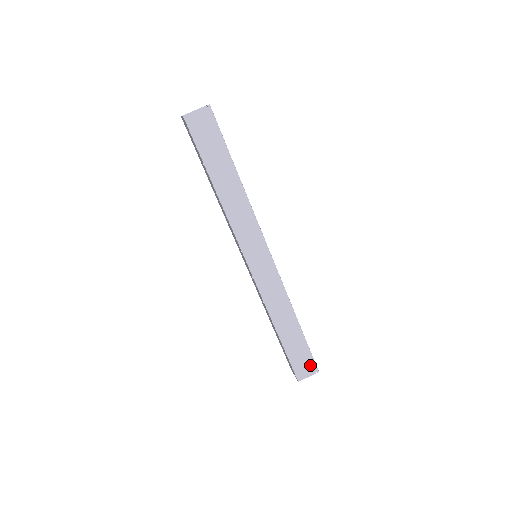
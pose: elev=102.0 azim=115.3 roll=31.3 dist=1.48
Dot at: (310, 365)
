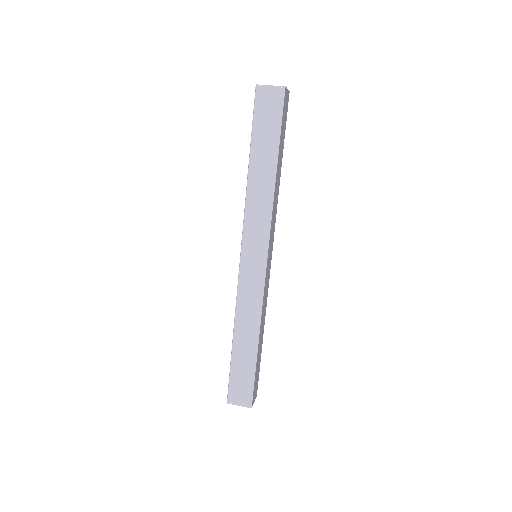
Dot at: (247, 395)
